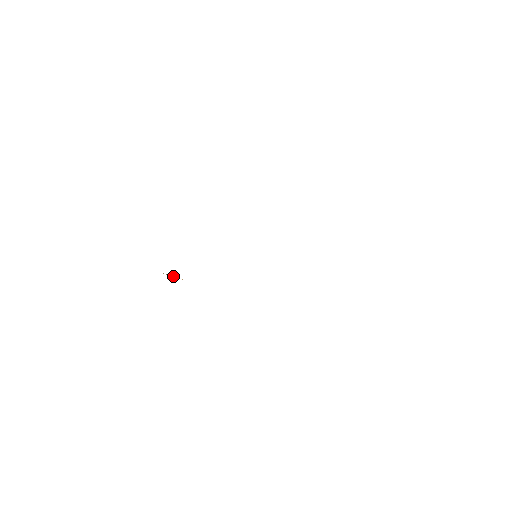
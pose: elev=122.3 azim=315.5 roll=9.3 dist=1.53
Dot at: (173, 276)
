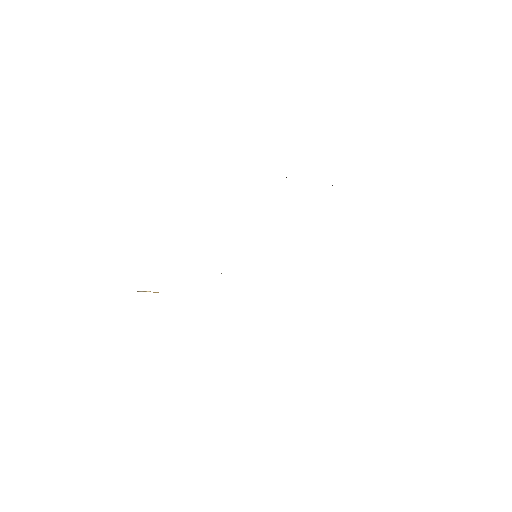
Dot at: (146, 291)
